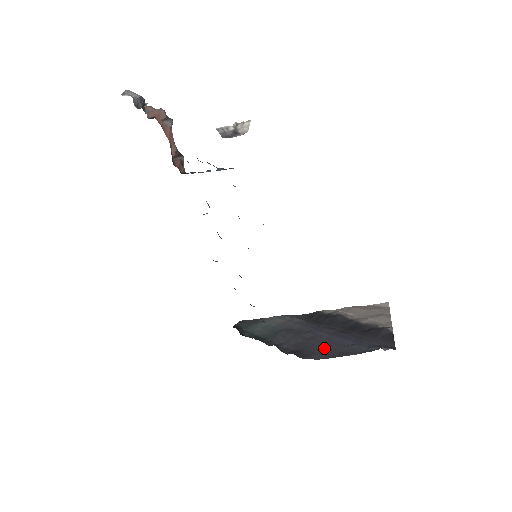
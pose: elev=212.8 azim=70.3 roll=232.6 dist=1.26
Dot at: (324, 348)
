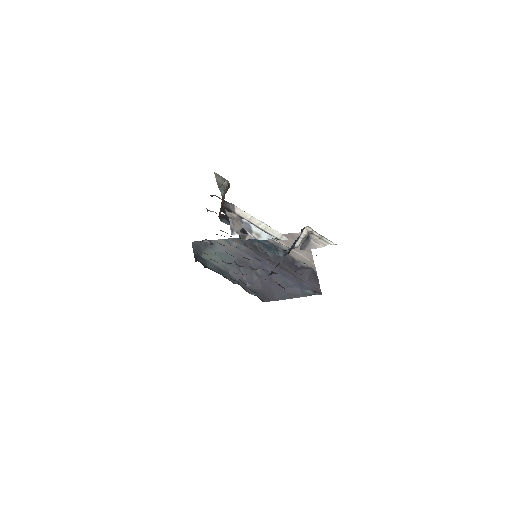
Dot at: (276, 288)
